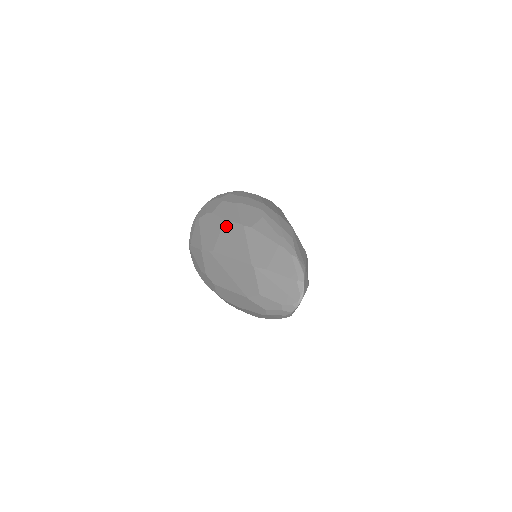
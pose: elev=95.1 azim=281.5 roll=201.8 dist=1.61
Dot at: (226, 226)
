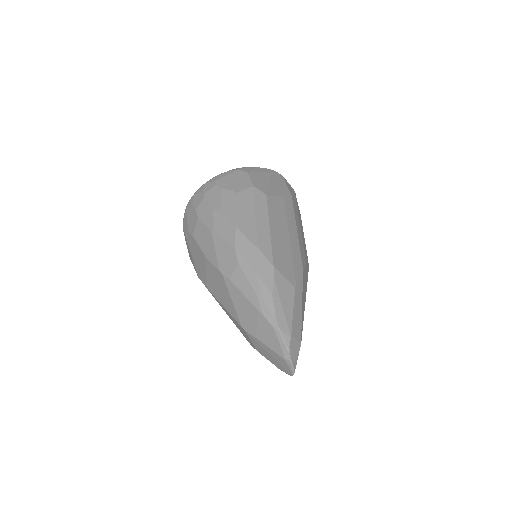
Dot at: (208, 265)
